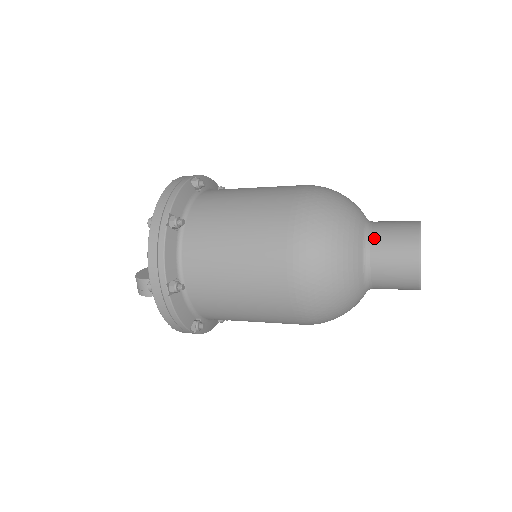
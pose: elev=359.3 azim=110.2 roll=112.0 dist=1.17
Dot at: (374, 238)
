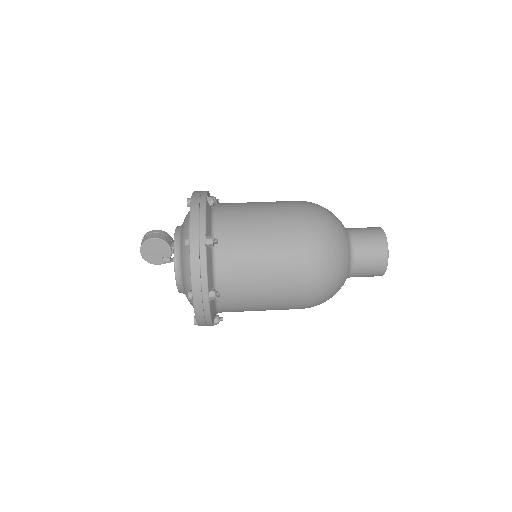
Dot at: occluded
